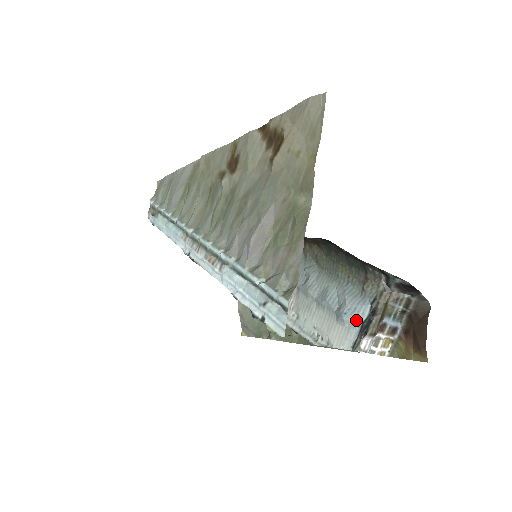
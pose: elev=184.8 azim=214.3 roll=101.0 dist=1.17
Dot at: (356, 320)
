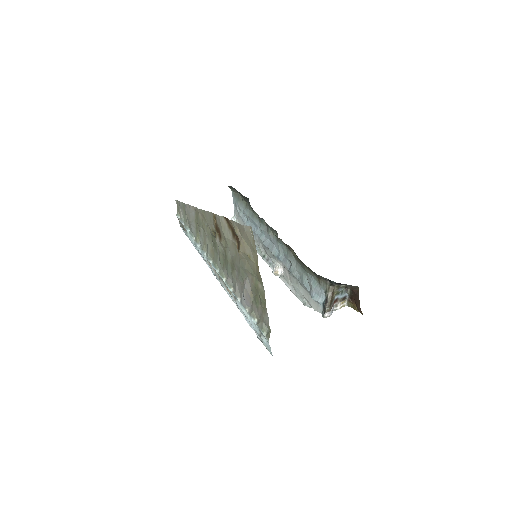
Dot at: (320, 301)
